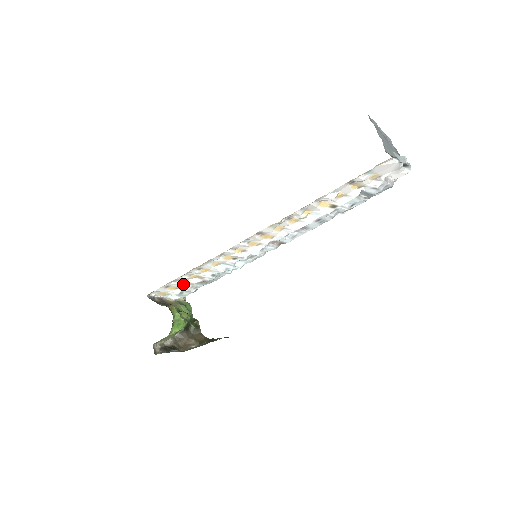
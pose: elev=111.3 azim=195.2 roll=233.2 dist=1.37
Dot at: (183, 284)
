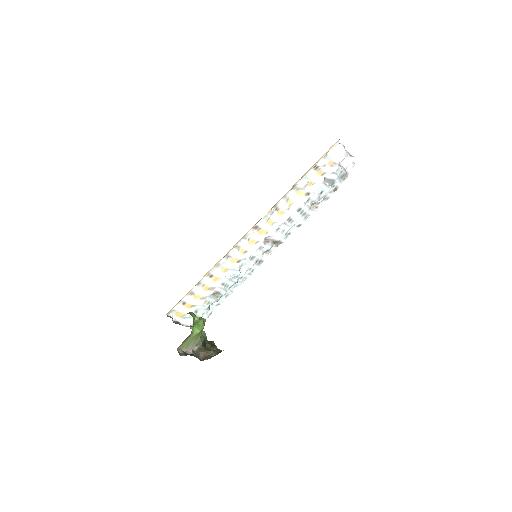
Dot at: (197, 300)
